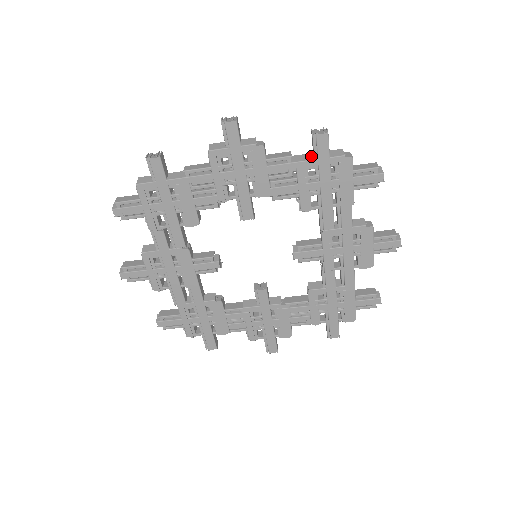
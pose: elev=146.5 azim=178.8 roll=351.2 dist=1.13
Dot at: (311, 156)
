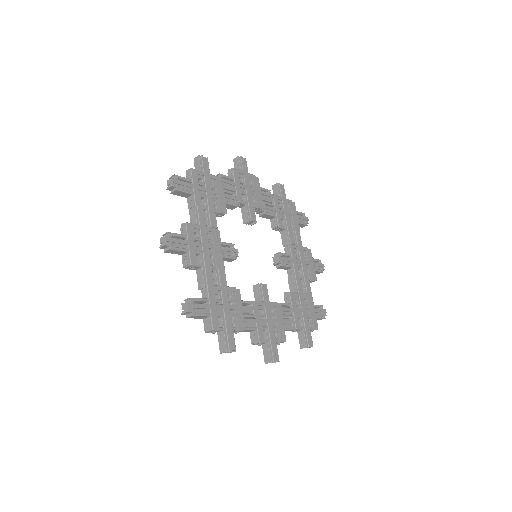
Dot at: occluded
